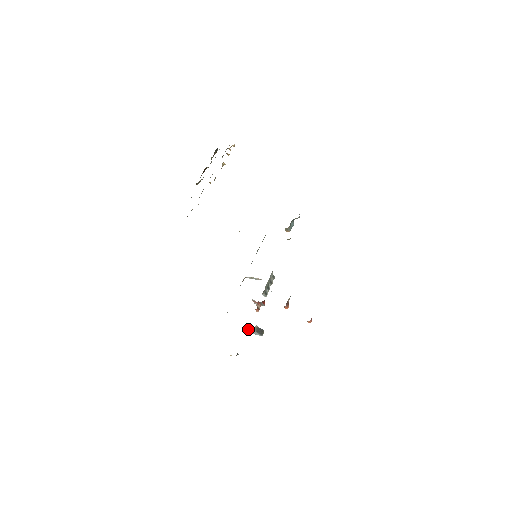
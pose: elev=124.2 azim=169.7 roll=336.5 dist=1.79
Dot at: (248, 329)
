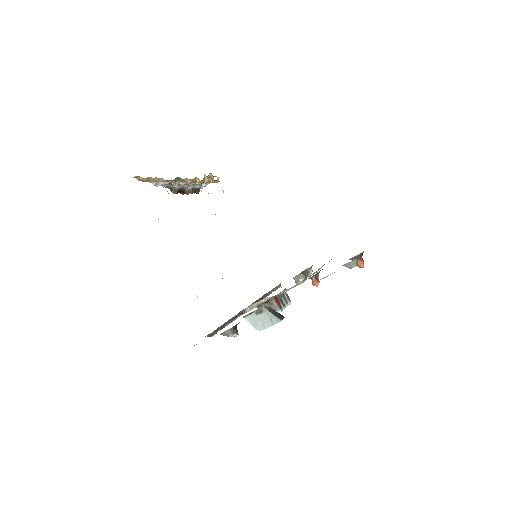
Dot at: (254, 315)
